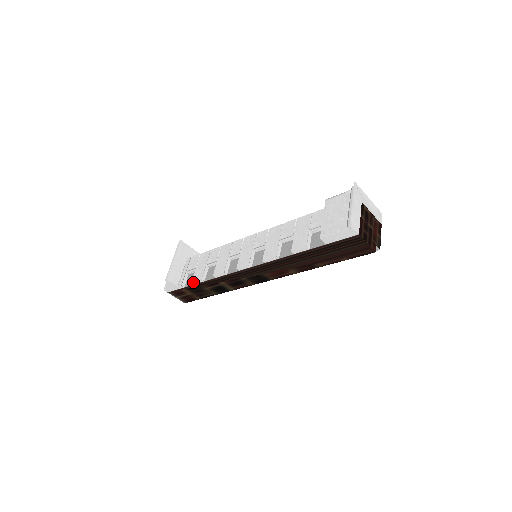
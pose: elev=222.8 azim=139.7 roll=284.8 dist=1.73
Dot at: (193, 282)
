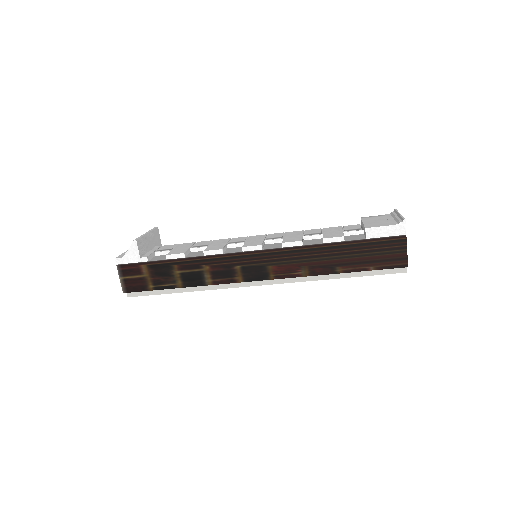
Dot at: (168, 255)
